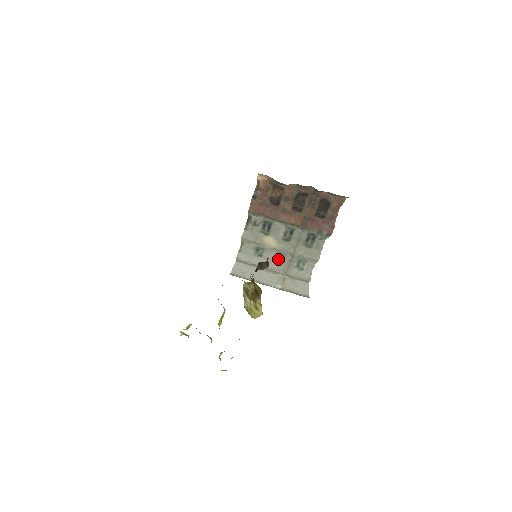
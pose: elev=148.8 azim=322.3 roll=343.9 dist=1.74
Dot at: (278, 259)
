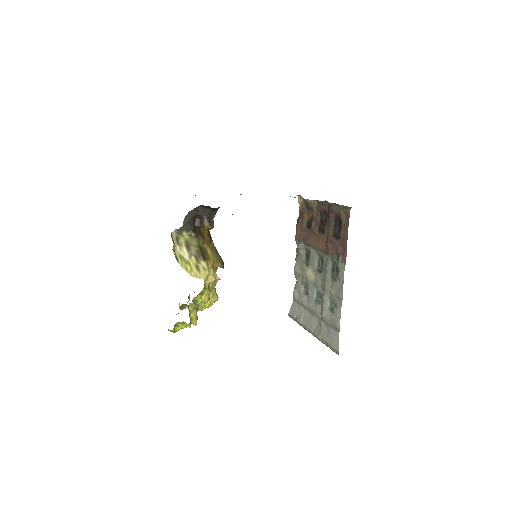
Dot at: (318, 298)
